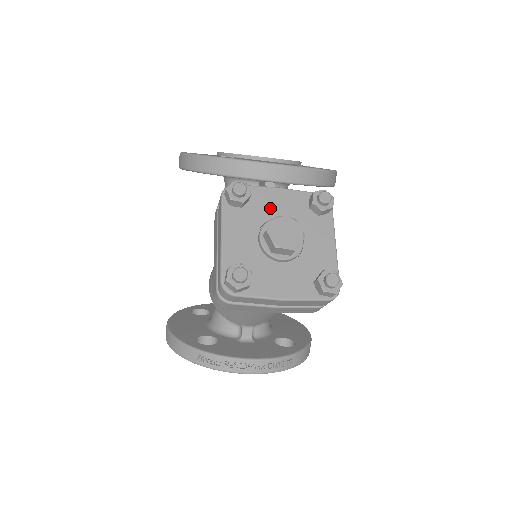
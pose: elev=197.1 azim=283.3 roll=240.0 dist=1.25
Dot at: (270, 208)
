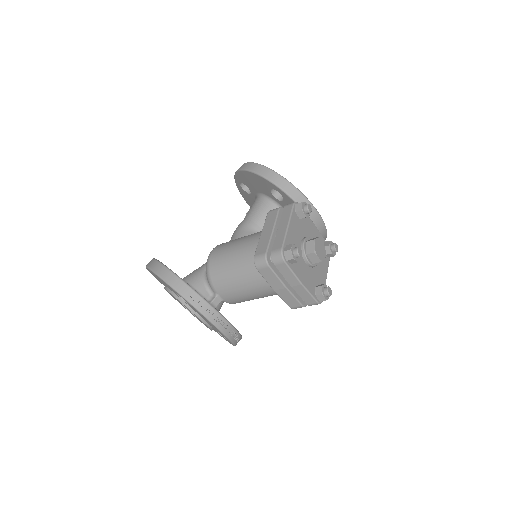
Dot at: (309, 231)
